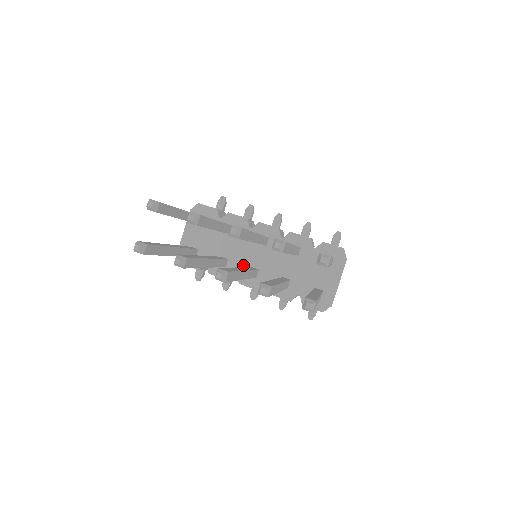
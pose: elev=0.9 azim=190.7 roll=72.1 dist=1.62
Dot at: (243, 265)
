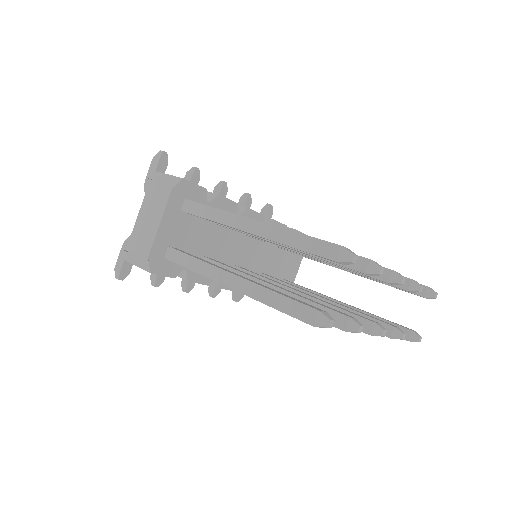
Dot at: (226, 264)
